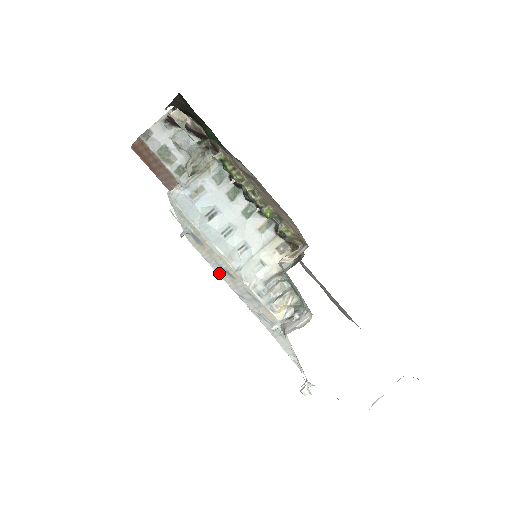
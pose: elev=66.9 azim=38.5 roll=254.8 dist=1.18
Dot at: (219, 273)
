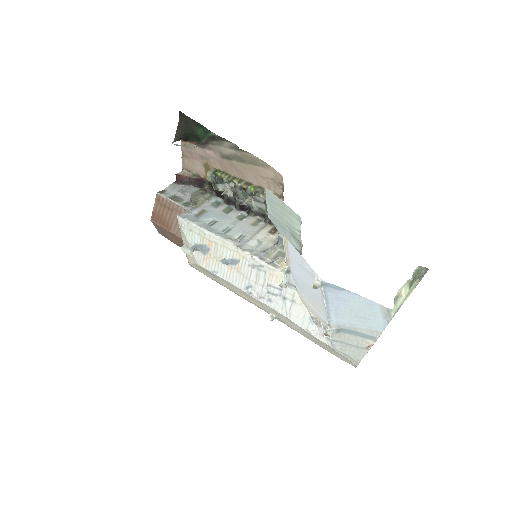
Dot at: (227, 278)
